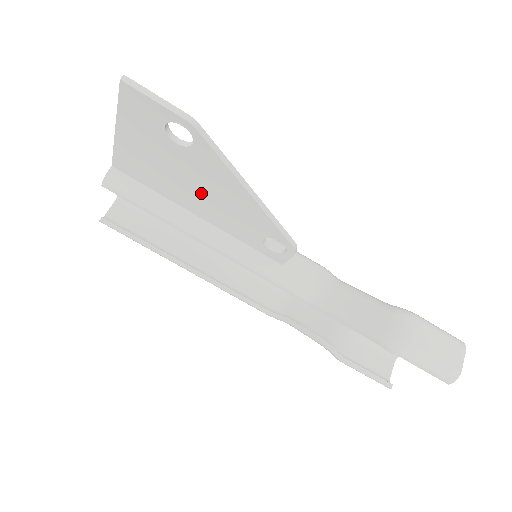
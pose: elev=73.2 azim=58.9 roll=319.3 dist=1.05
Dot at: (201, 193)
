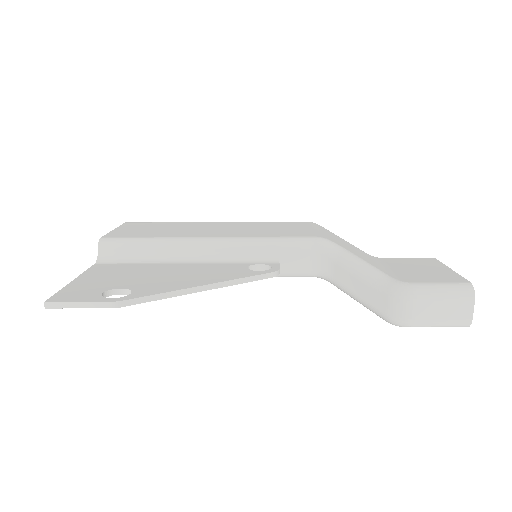
Dot at: occluded
